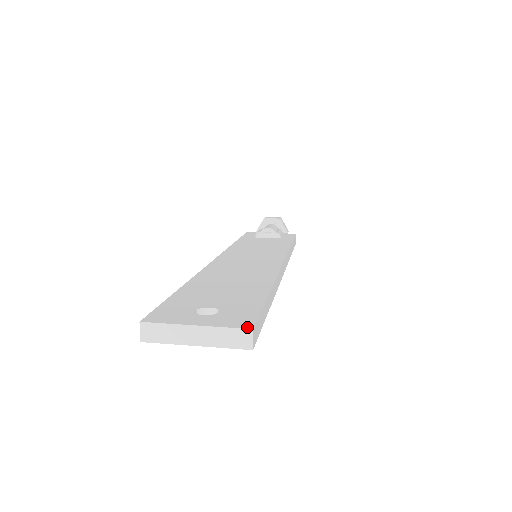
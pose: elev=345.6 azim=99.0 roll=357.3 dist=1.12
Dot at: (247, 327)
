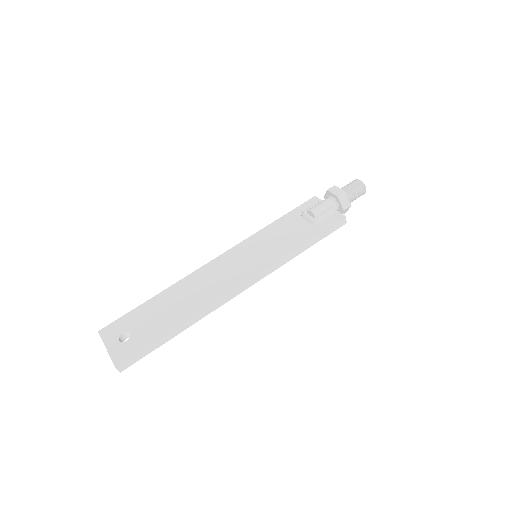
Dot at: (116, 364)
